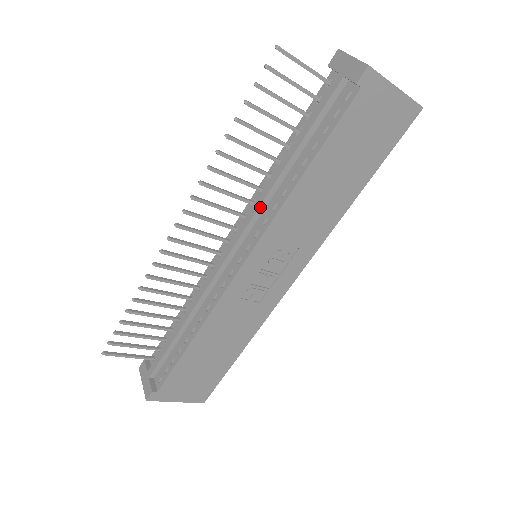
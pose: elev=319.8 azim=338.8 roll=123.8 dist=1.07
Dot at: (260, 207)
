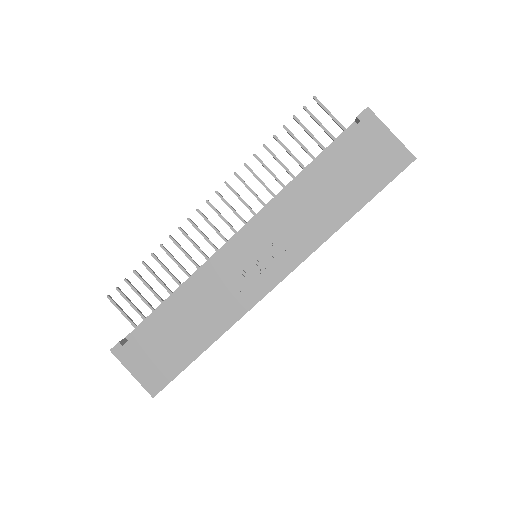
Dot at: (269, 203)
